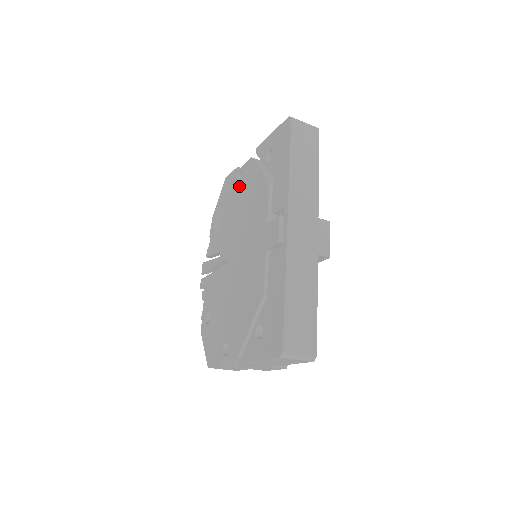
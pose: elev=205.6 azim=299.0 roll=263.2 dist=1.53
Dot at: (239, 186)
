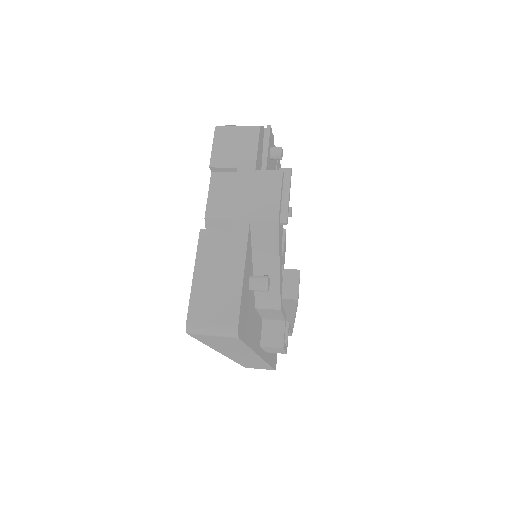
Dot at: occluded
